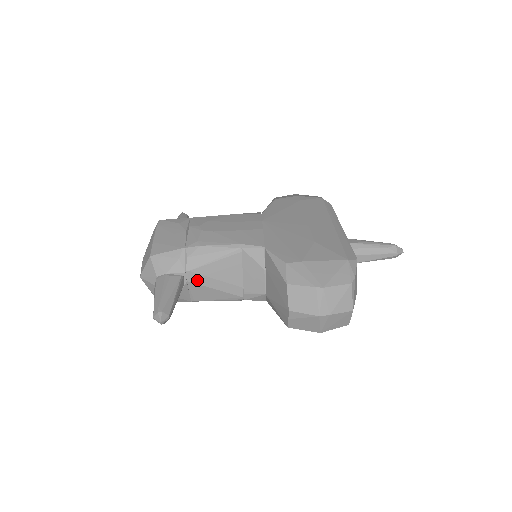
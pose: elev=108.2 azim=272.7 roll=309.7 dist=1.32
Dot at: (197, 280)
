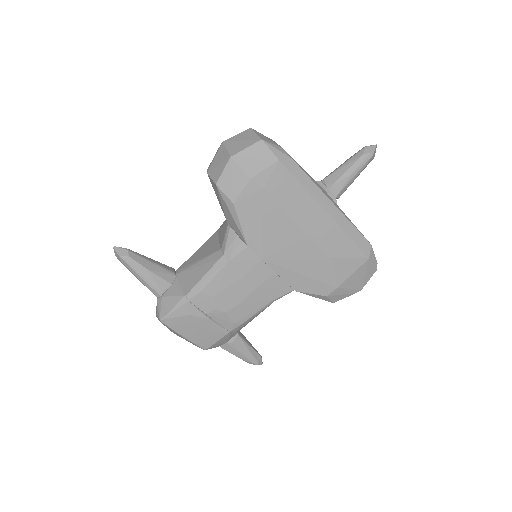
Dot at: occluded
